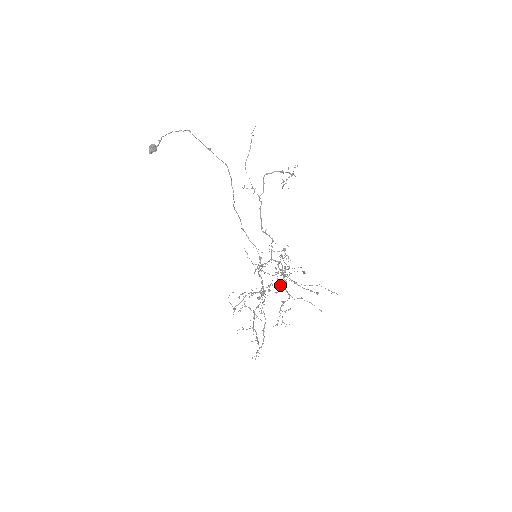
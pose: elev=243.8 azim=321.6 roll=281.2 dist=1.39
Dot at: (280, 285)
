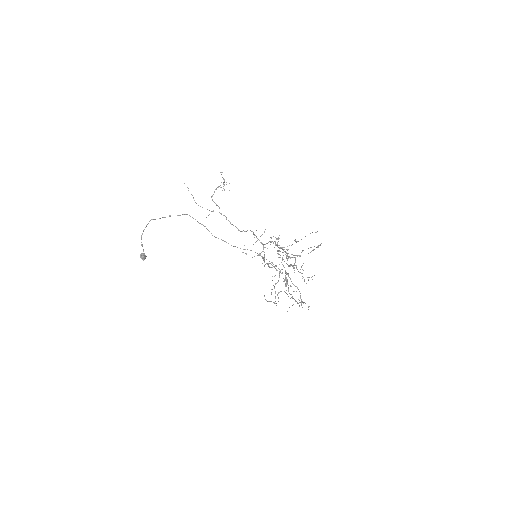
Dot at: (292, 266)
